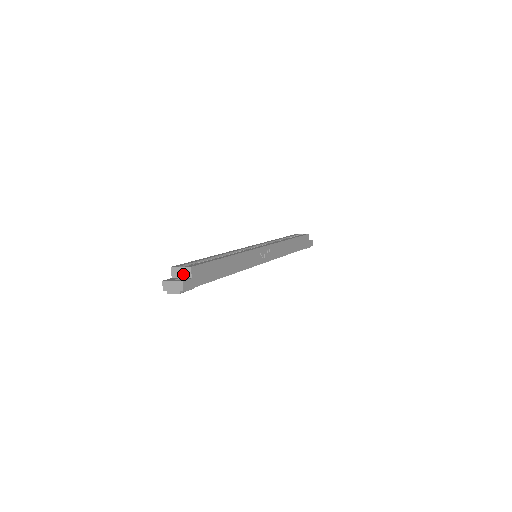
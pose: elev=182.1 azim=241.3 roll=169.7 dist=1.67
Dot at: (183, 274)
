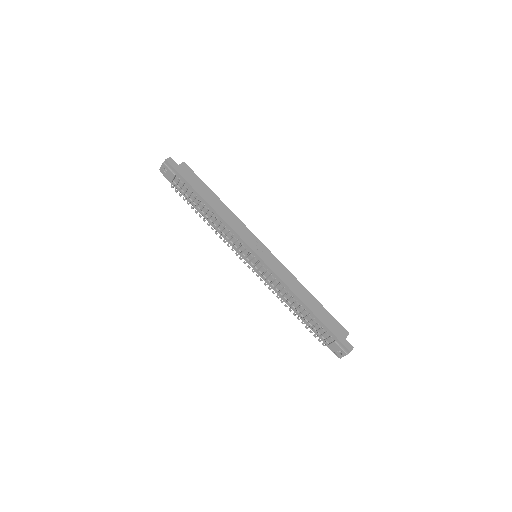
Dot at: occluded
